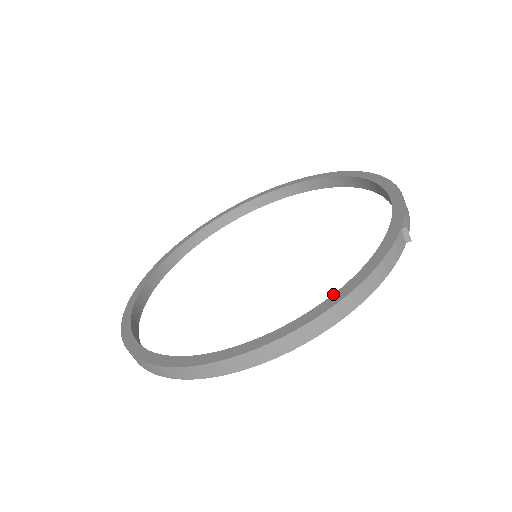
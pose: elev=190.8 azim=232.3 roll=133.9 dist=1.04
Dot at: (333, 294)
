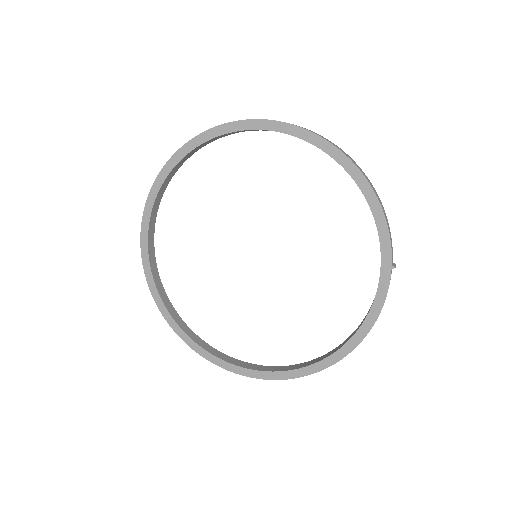
Dot at: (355, 334)
